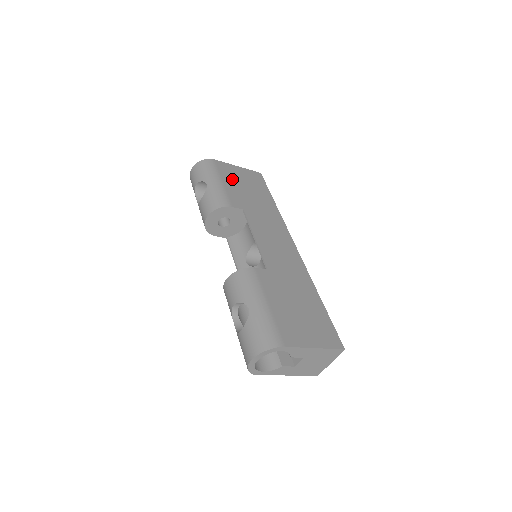
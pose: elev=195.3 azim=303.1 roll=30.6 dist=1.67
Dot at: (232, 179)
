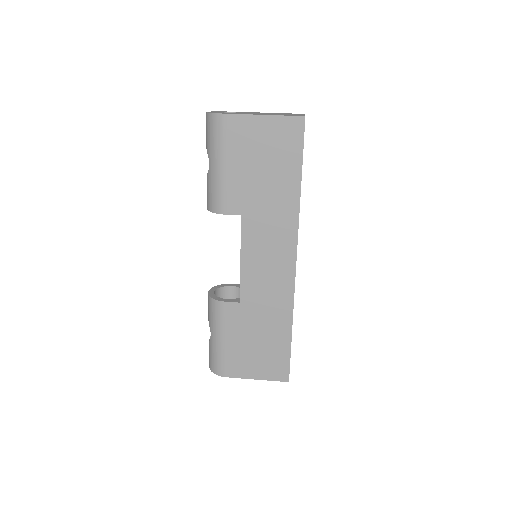
Dot at: (243, 154)
